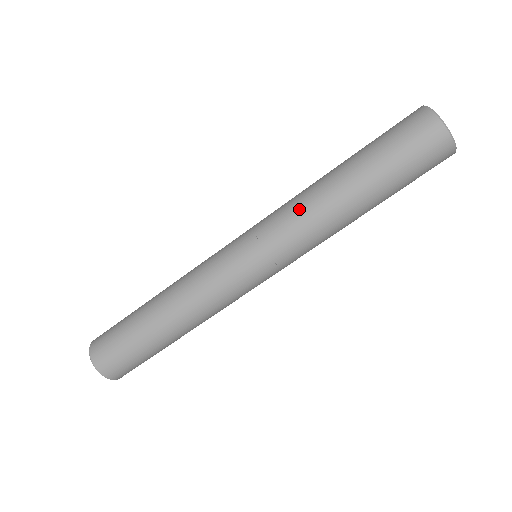
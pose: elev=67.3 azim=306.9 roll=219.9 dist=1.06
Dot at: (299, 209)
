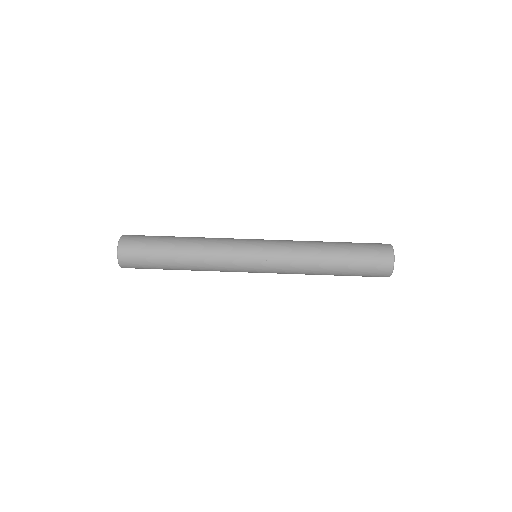
Dot at: (299, 246)
